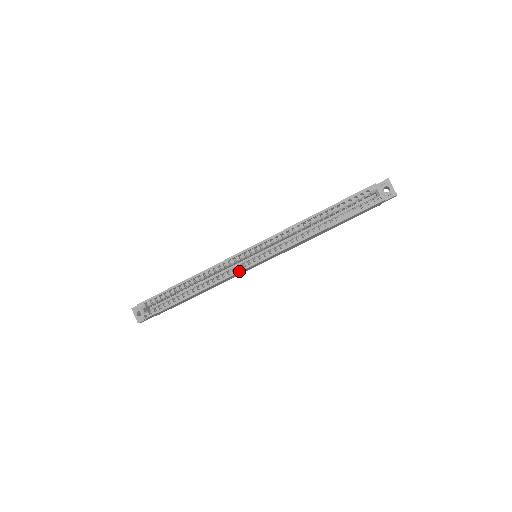
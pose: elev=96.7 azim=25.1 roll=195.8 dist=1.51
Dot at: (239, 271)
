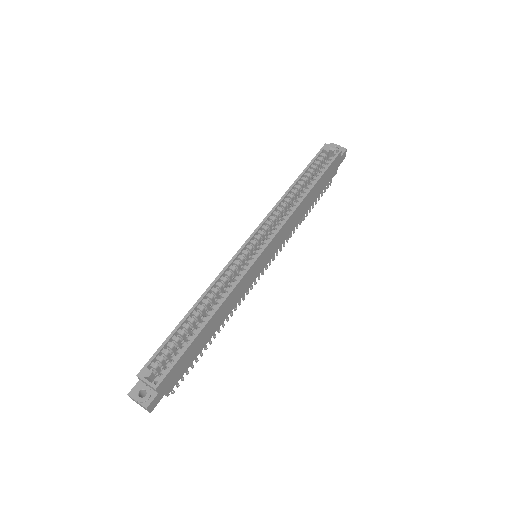
Dot at: (250, 265)
